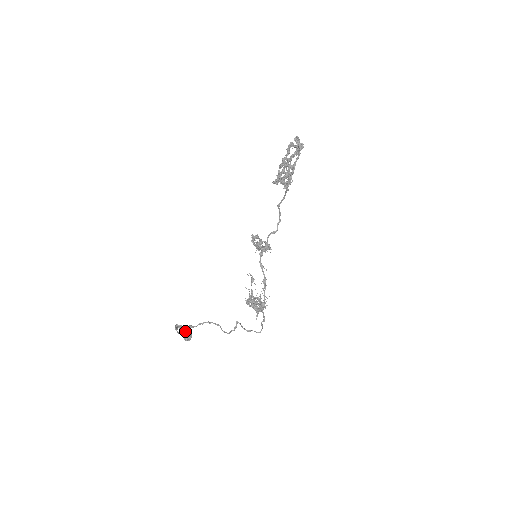
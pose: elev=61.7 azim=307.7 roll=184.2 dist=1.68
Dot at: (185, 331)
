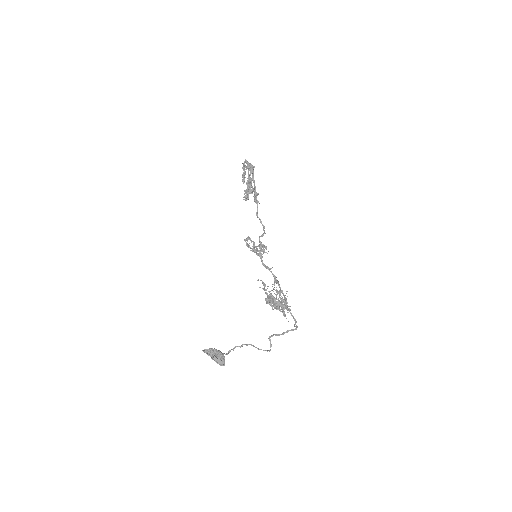
Dot at: (214, 349)
